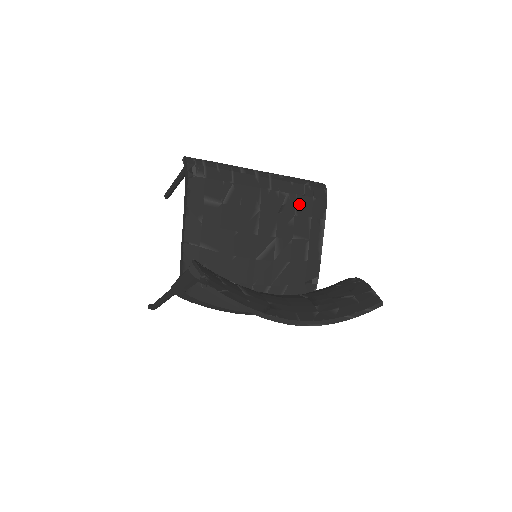
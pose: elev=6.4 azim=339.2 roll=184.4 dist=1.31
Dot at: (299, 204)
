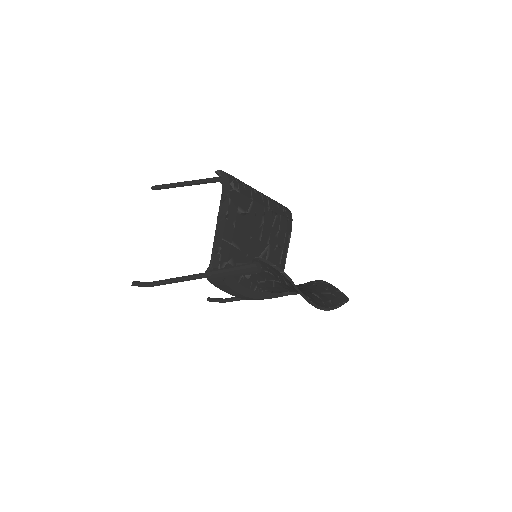
Dot at: (281, 222)
